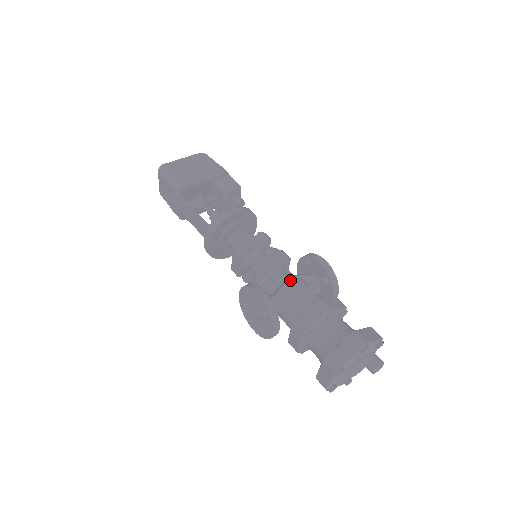
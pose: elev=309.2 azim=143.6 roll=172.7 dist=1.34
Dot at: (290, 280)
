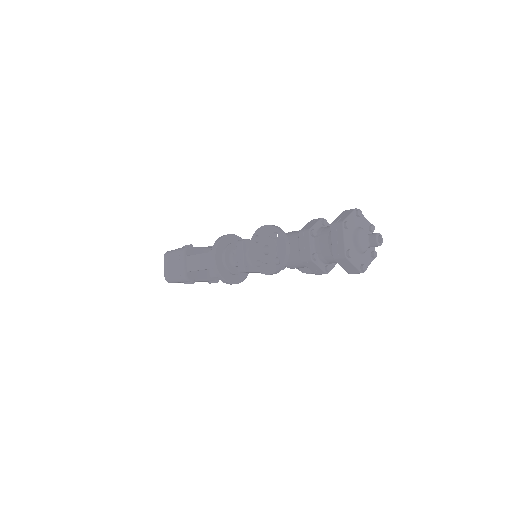
Dot at: occluded
